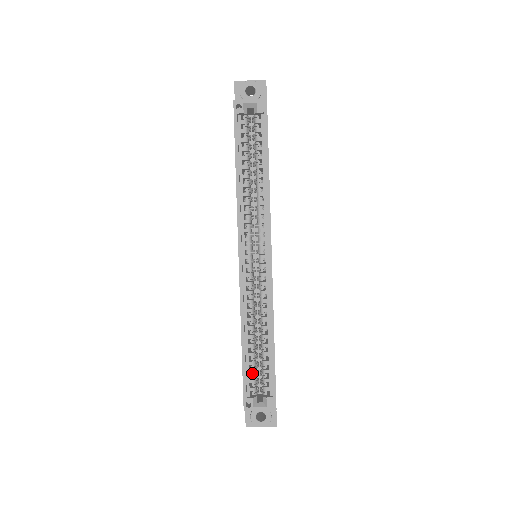
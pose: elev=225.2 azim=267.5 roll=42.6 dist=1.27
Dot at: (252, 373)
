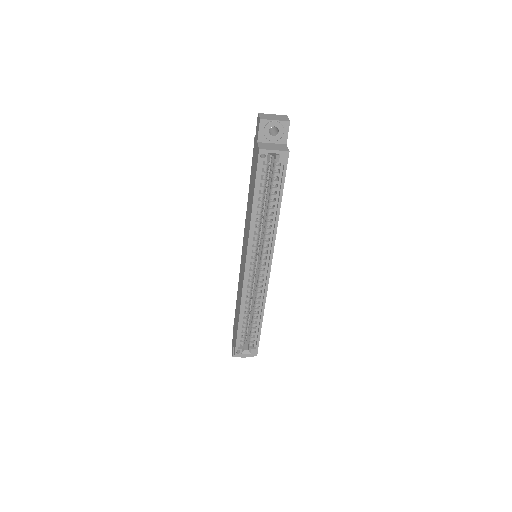
Dot at: (243, 335)
